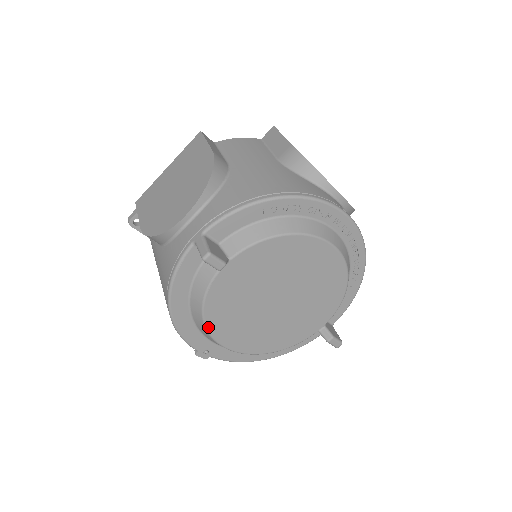
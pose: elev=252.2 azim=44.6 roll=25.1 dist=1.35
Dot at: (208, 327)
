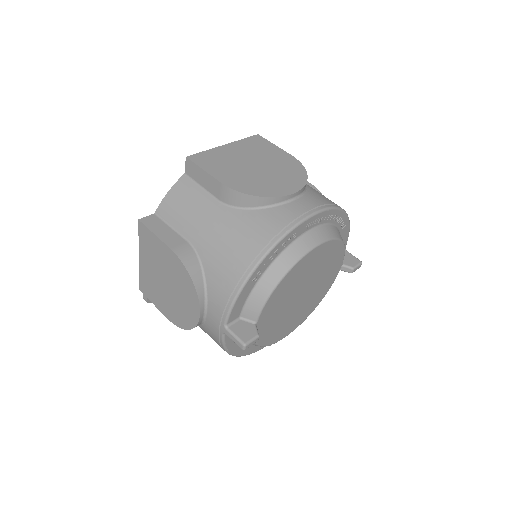
Dot at: (270, 344)
